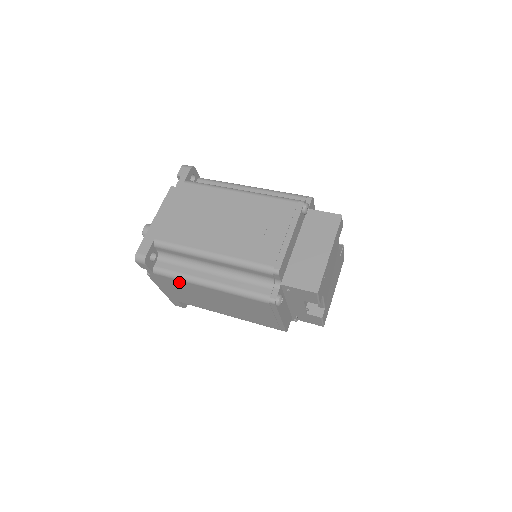
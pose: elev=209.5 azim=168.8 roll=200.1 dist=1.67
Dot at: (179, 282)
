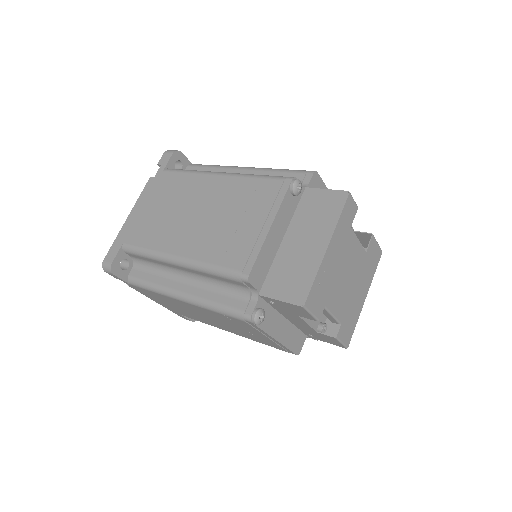
Dot at: (155, 294)
